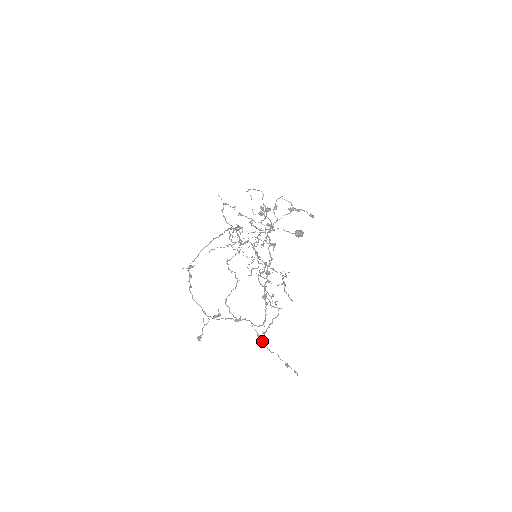
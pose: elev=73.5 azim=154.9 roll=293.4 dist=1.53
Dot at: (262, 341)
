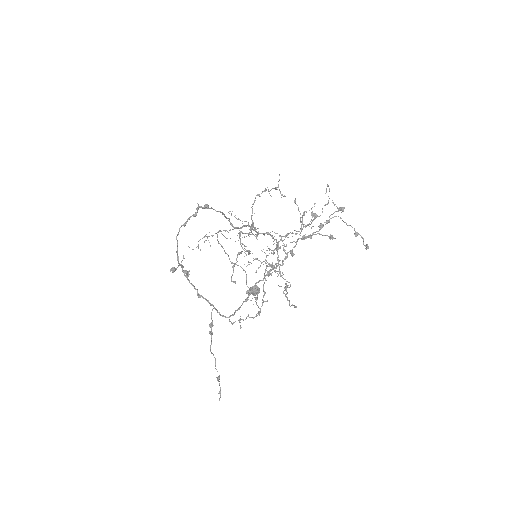
Dot at: (212, 334)
